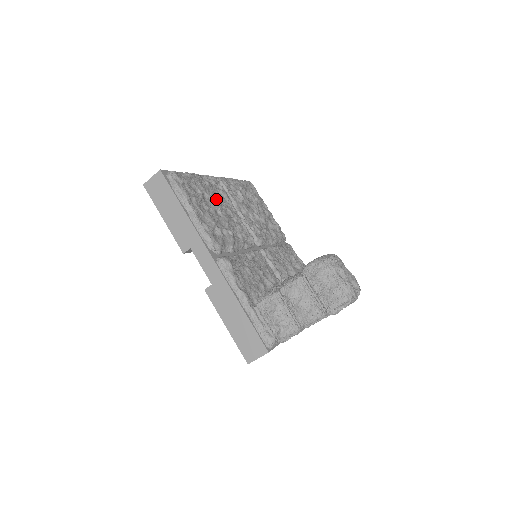
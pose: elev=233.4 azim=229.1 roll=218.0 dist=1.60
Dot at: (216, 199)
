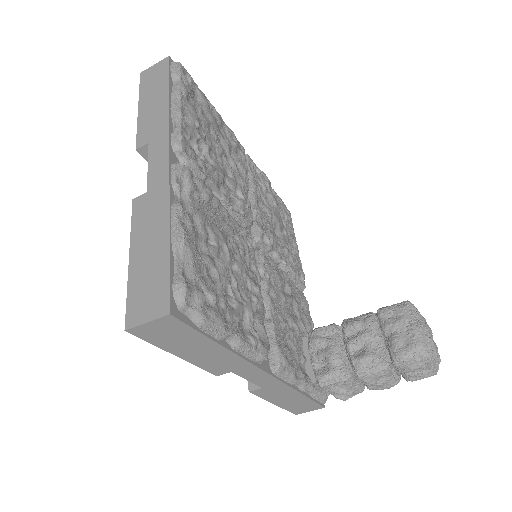
Dot at: (223, 244)
